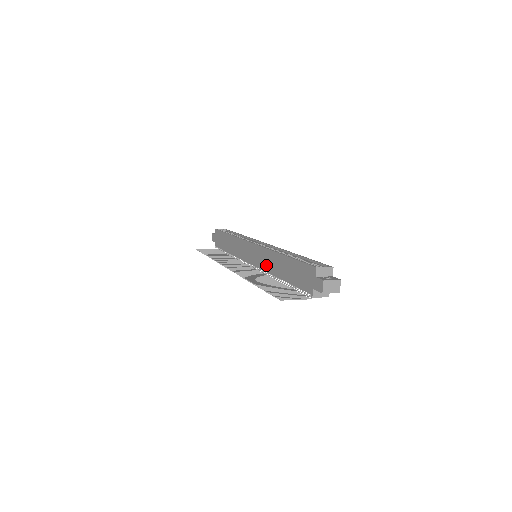
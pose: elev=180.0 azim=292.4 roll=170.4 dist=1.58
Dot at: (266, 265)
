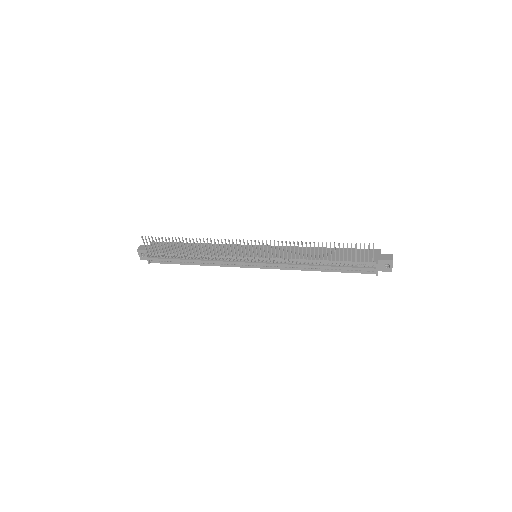
Dot at: (290, 255)
